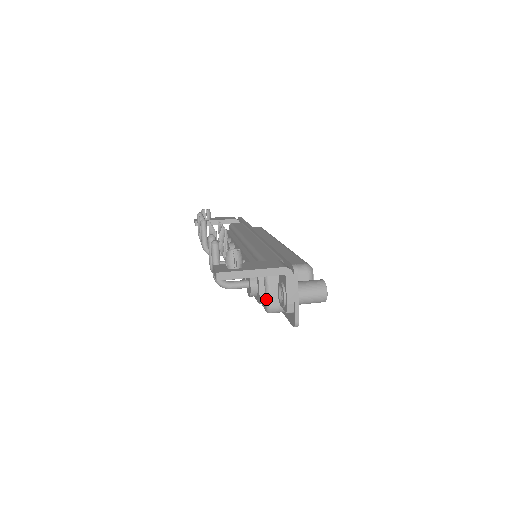
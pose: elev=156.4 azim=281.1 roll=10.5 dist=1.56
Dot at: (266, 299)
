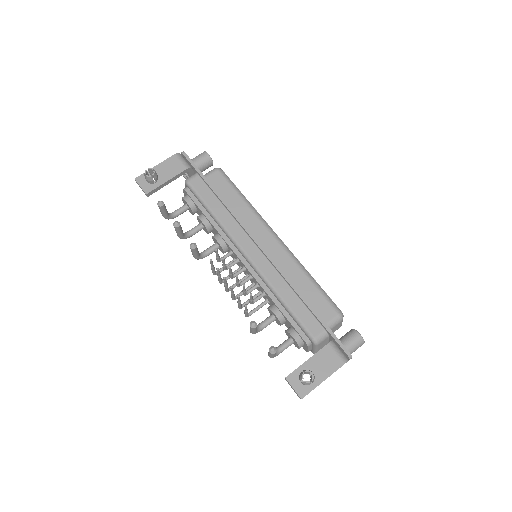
Dot at: (314, 352)
